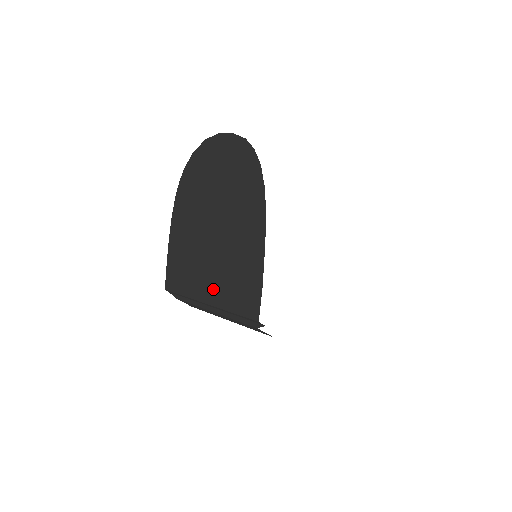
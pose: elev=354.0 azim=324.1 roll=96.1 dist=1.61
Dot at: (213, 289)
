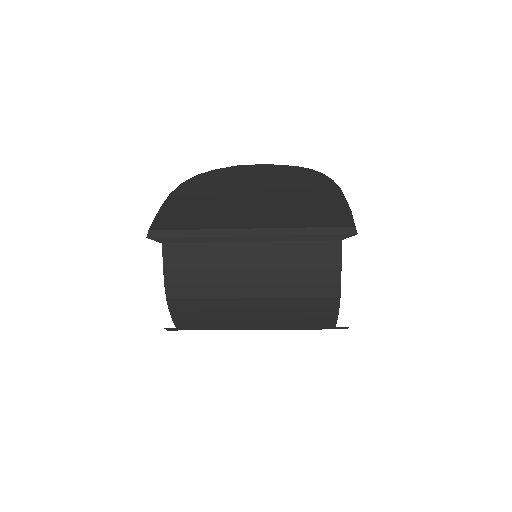
Dot at: (269, 220)
